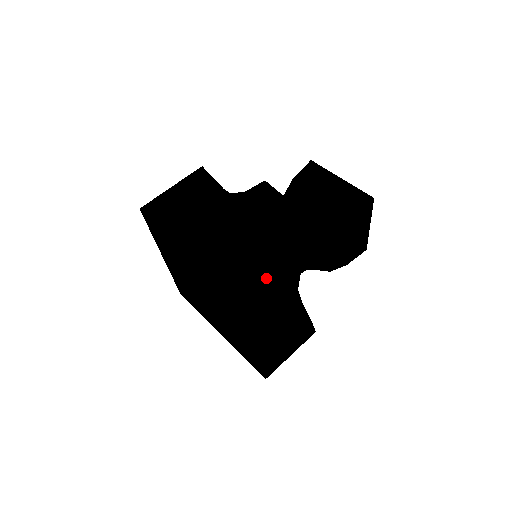
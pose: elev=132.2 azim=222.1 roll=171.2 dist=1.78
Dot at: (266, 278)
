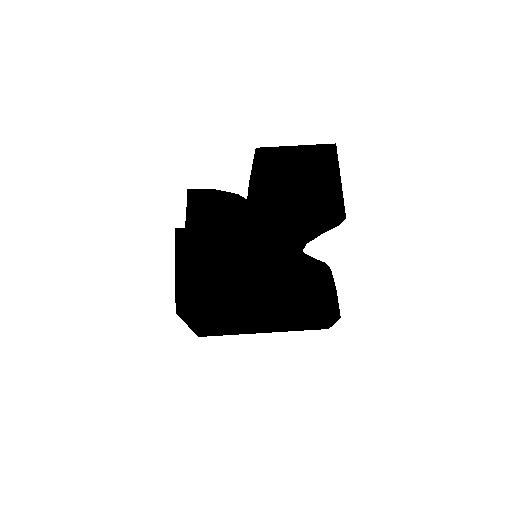
Dot at: (298, 266)
